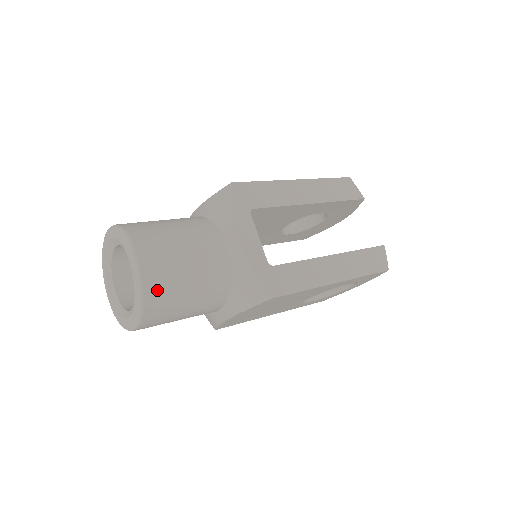
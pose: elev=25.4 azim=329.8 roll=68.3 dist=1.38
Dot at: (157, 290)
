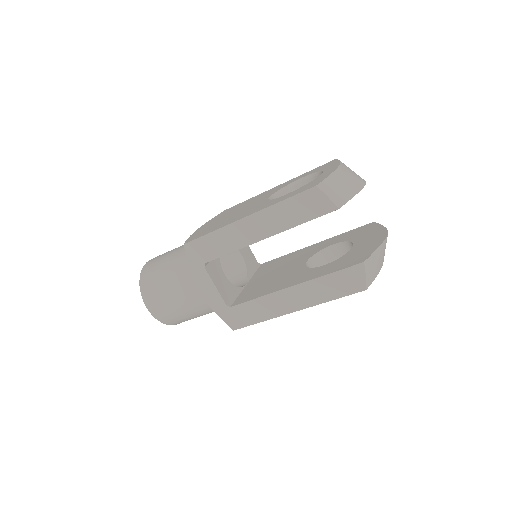
Dot at: (168, 320)
